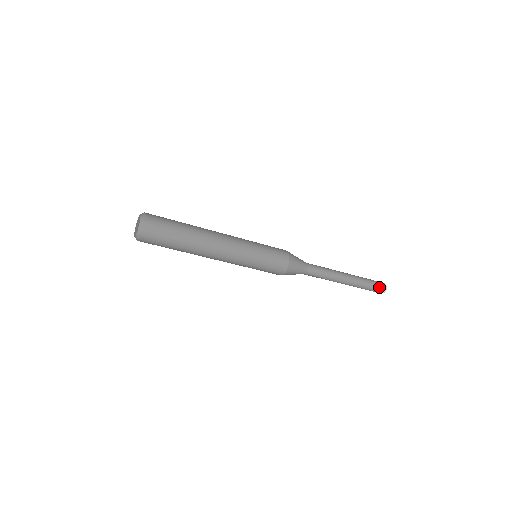
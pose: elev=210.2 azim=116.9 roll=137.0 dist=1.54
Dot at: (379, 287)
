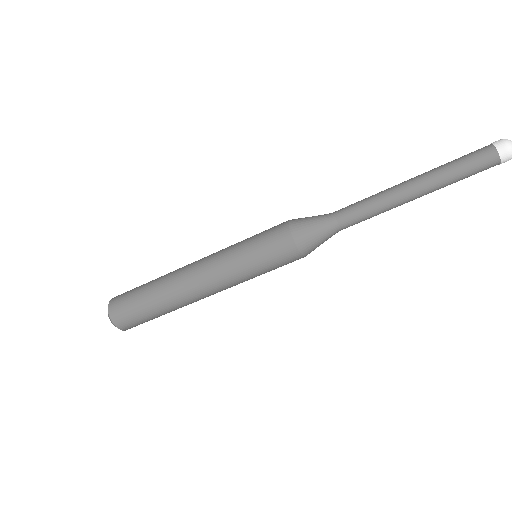
Dot at: (487, 149)
